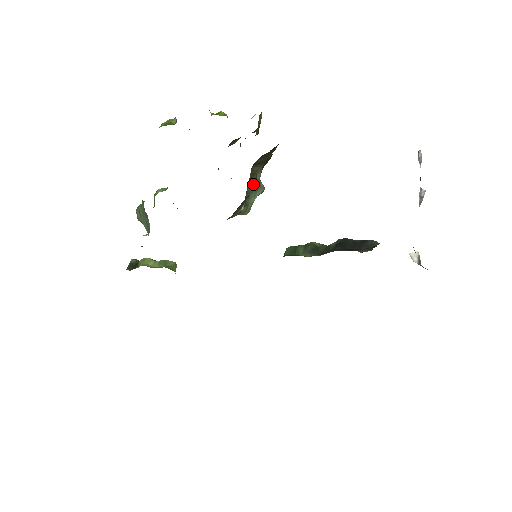
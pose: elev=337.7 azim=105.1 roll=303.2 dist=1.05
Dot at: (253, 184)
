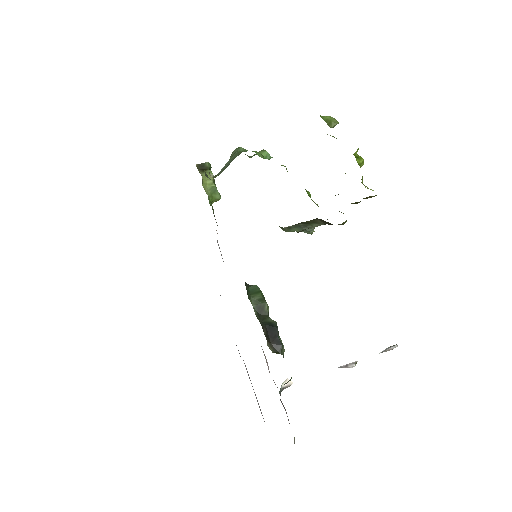
Dot at: (307, 225)
